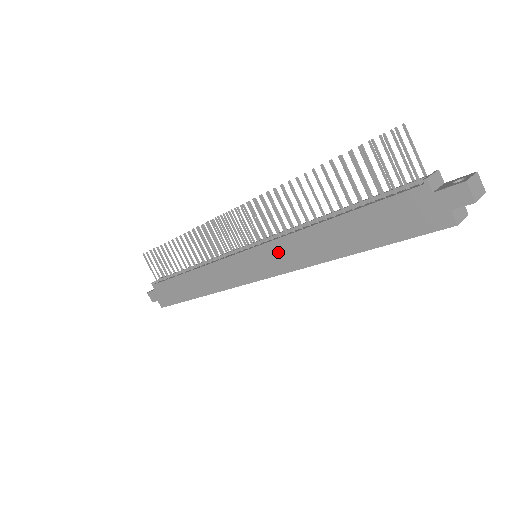
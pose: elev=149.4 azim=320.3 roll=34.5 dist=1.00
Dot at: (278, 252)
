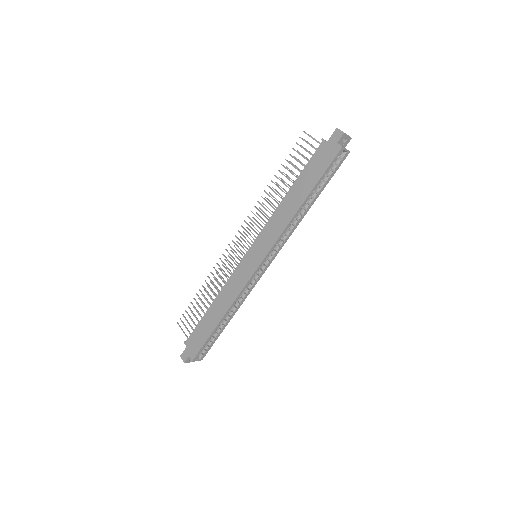
Dot at: (267, 233)
